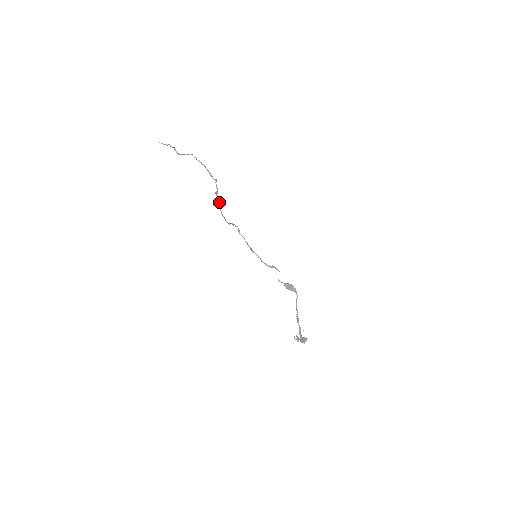
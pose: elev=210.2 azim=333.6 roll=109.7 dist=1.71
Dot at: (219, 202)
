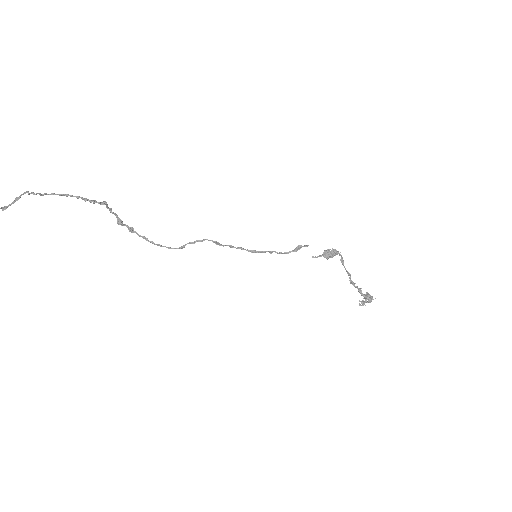
Dot at: (135, 232)
